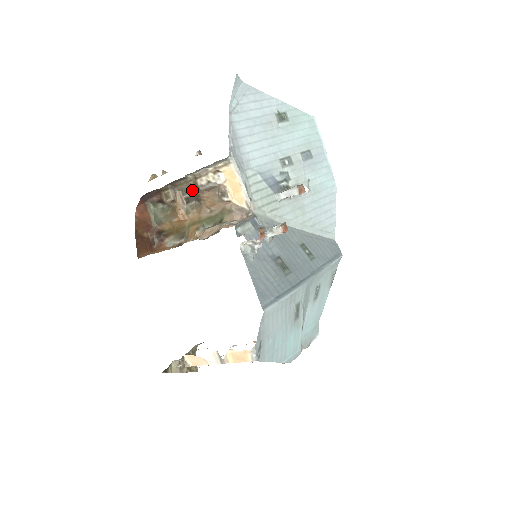
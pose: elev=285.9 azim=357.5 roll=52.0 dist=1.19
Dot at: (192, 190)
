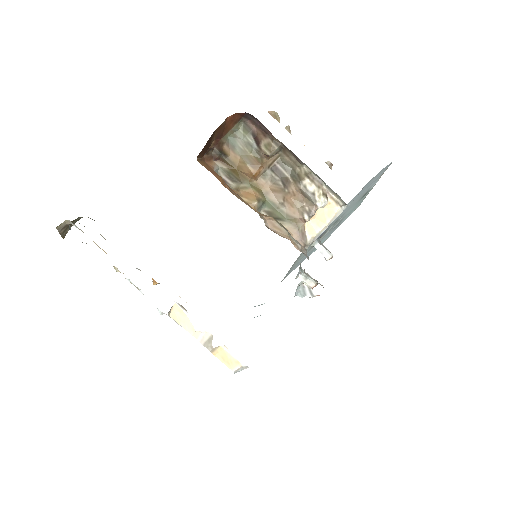
Dot at: (289, 171)
